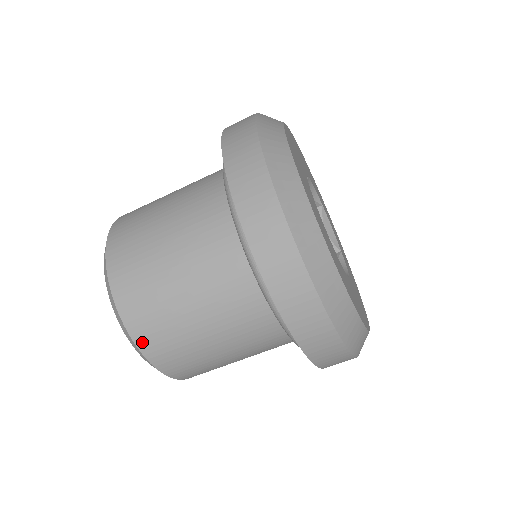
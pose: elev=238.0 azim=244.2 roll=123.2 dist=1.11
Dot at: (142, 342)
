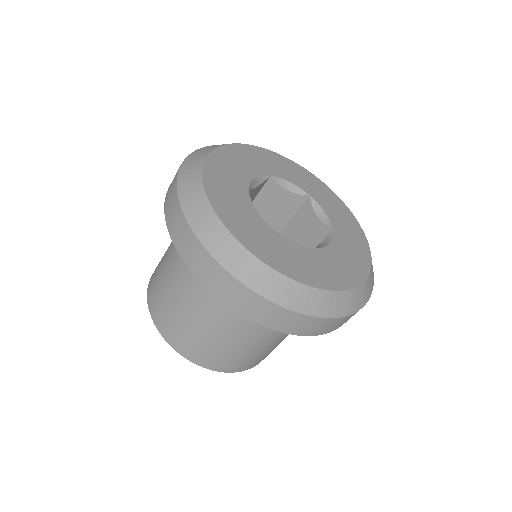
Dot at: (239, 369)
